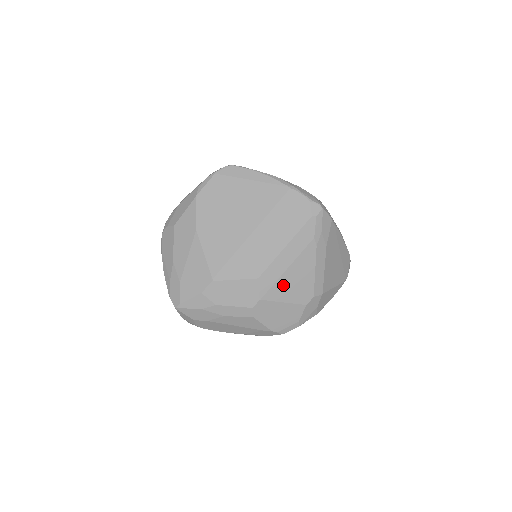
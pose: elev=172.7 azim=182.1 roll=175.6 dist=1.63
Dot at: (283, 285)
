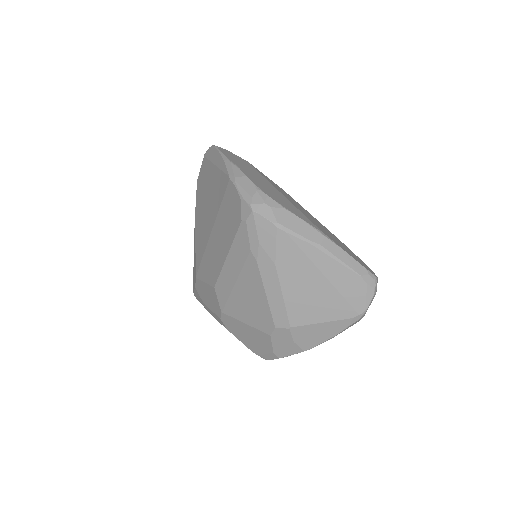
Dot at: (238, 302)
